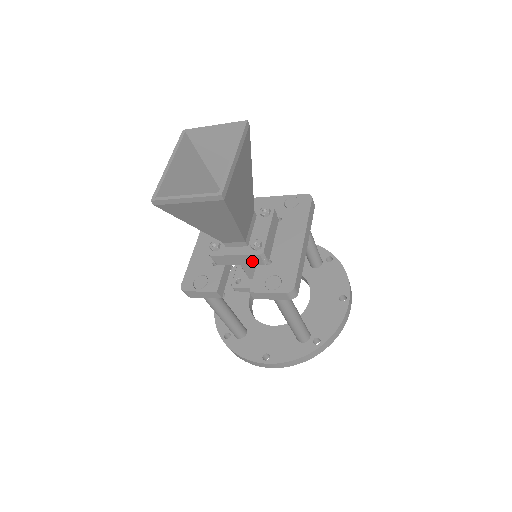
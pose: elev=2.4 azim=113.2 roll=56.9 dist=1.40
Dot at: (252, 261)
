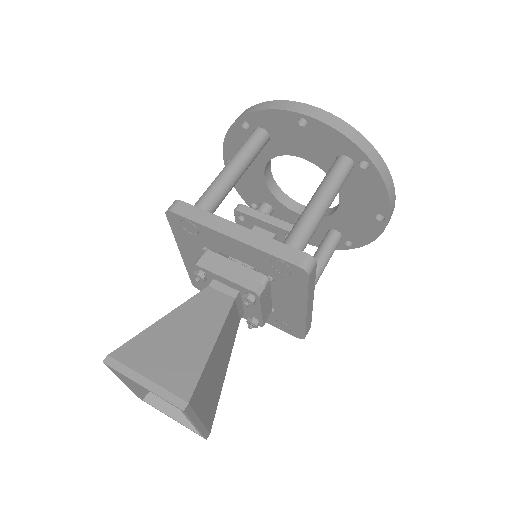
Dot at: occluded
